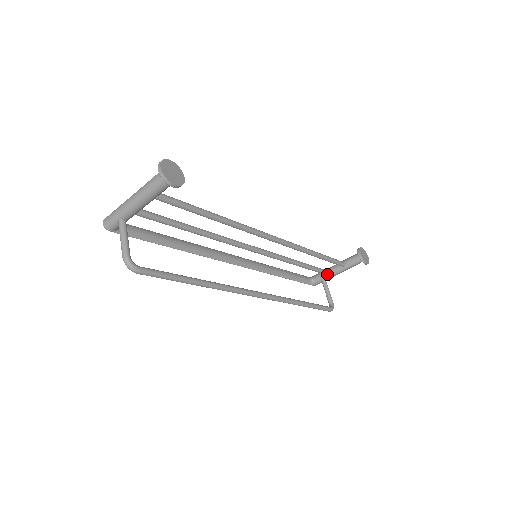
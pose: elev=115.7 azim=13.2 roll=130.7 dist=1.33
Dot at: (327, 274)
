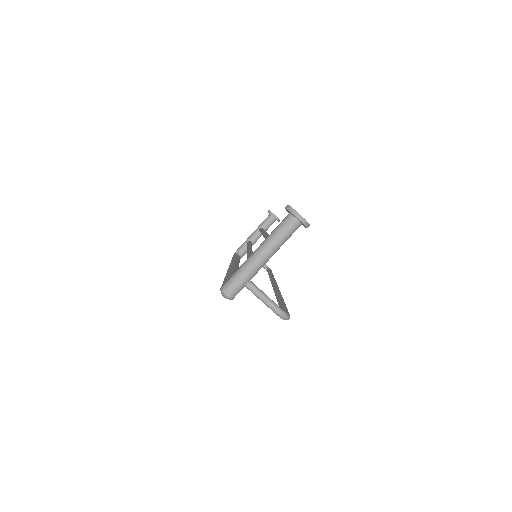
Dot at: occluded
